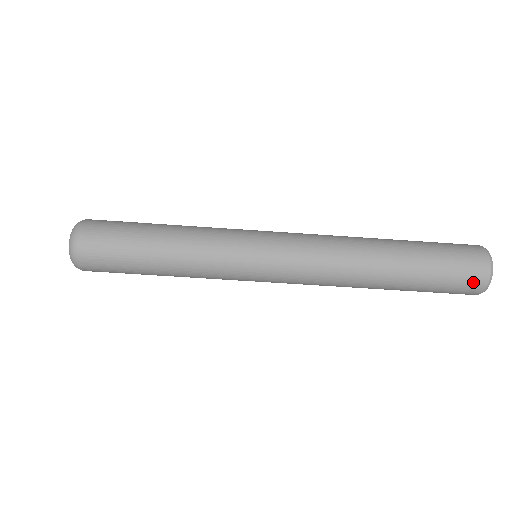
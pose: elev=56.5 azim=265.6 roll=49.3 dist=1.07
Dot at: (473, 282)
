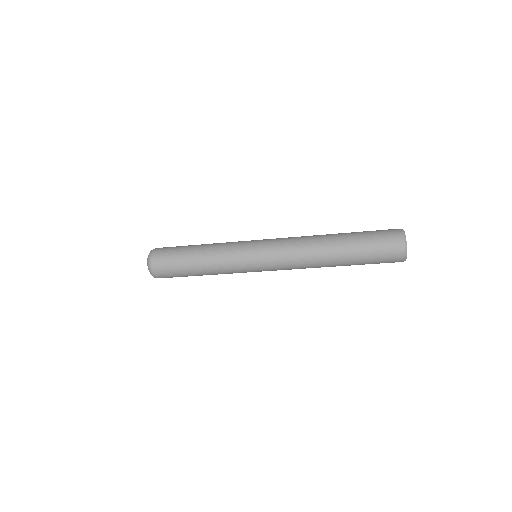
Dot at: (393, 262)
